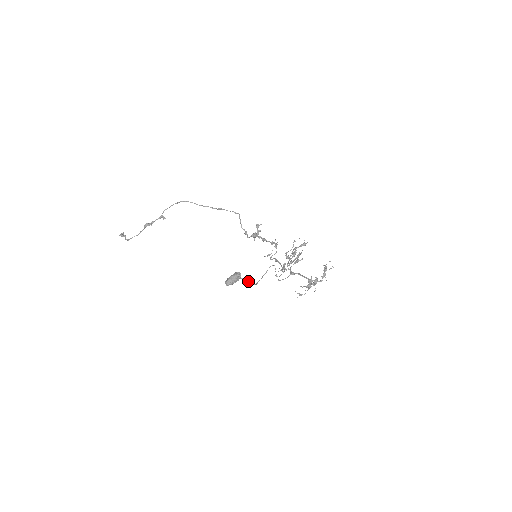
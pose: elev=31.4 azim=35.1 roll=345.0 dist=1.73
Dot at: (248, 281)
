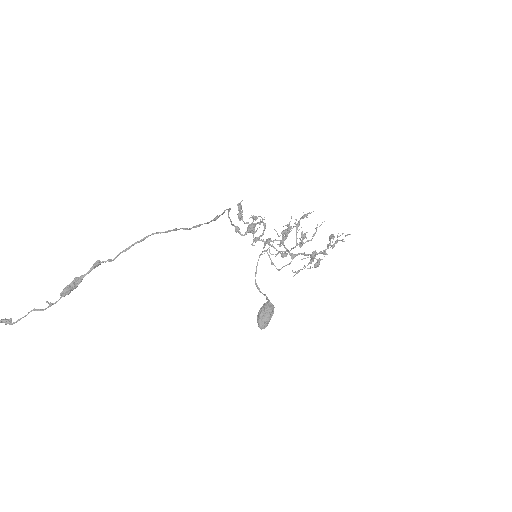
Dot at: occluded
